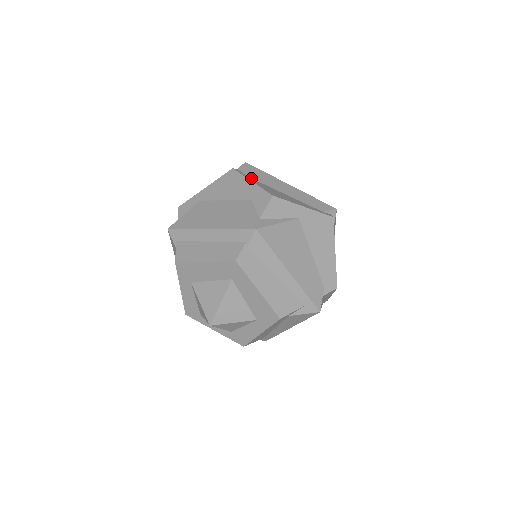
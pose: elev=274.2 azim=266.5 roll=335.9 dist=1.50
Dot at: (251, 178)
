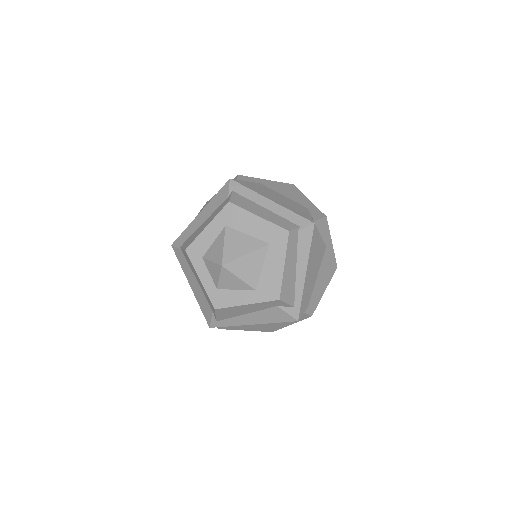
Dot at: occluded
